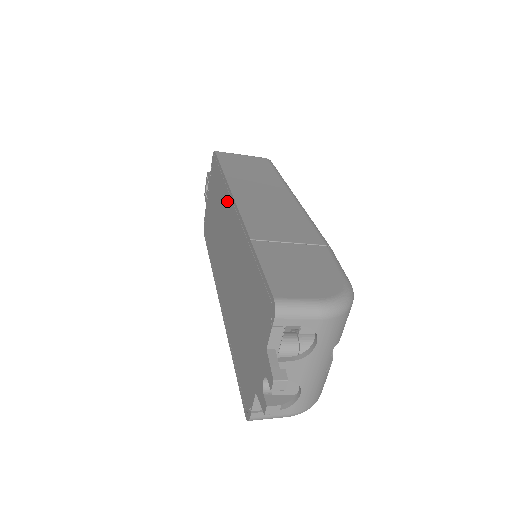
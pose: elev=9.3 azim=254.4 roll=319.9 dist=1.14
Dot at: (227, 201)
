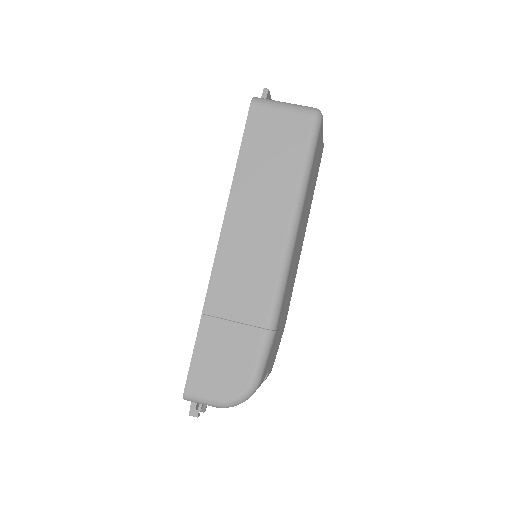
Dot at: occluded
